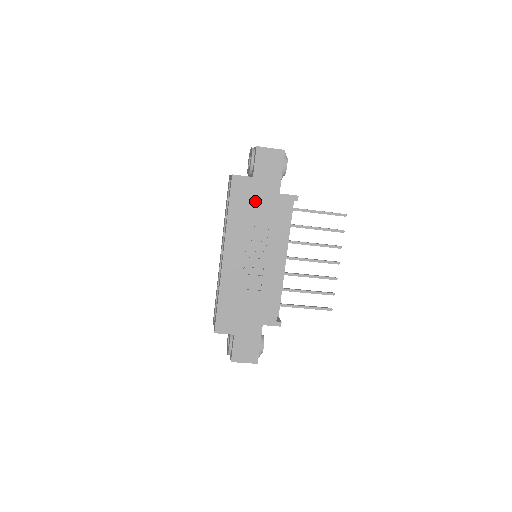
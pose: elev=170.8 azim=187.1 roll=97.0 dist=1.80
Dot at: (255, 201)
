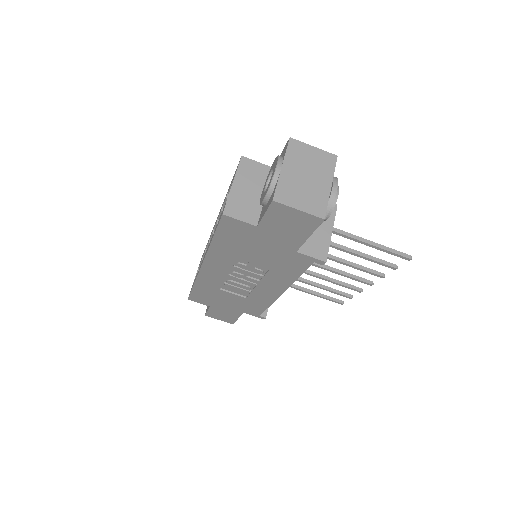
Dot at: (255, 246)
